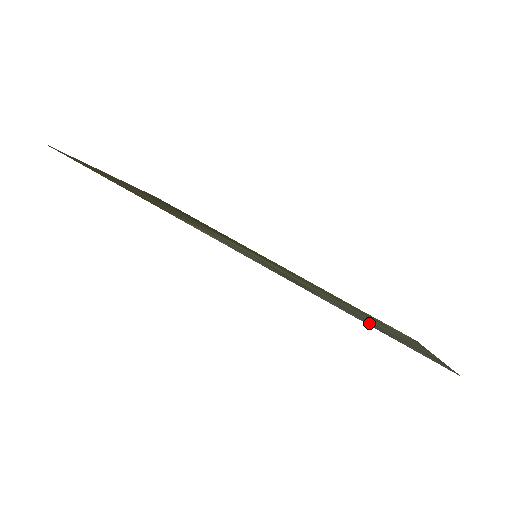
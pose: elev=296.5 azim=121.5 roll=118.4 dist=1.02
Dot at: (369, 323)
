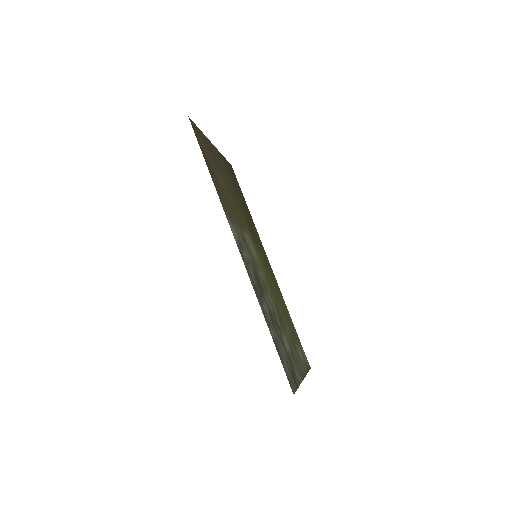
Dot at: (277, 339)
